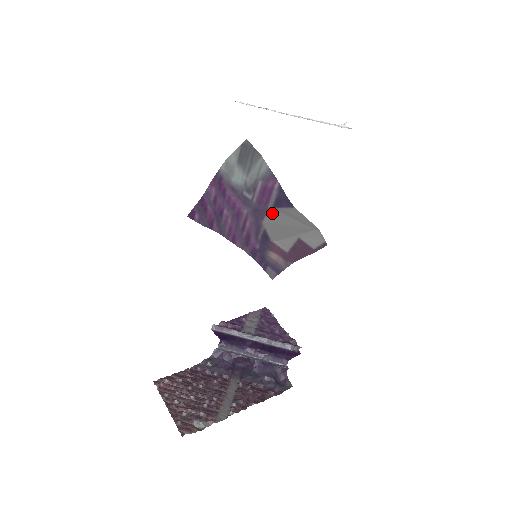
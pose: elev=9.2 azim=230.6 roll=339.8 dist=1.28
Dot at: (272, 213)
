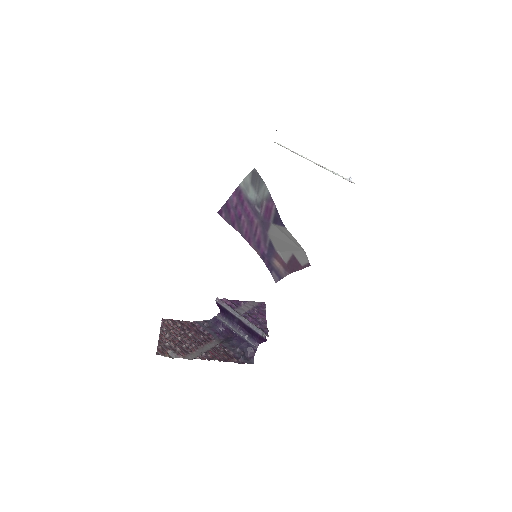
Dot at: (273, 228)
